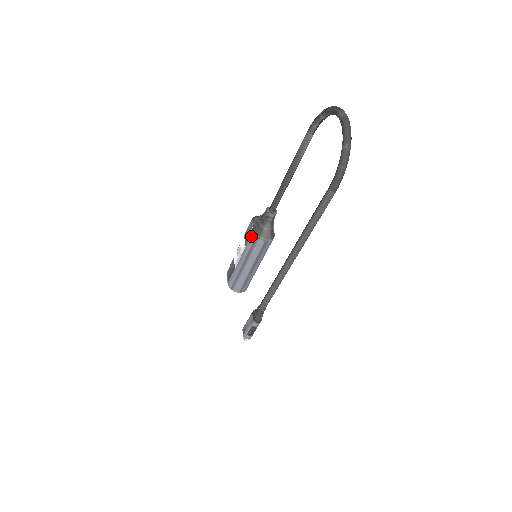
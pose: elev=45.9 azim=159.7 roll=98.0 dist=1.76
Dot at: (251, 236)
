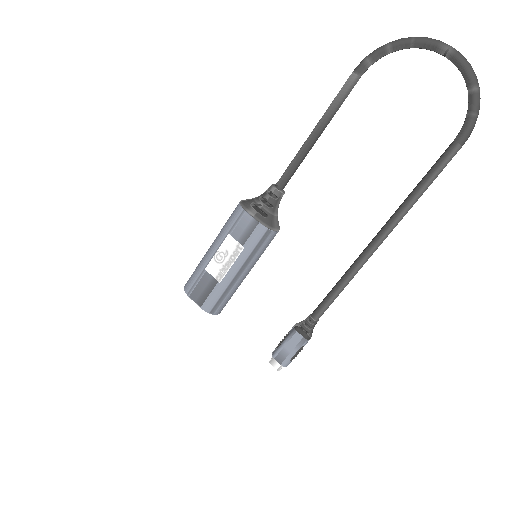
Dot at: (257, 230)
